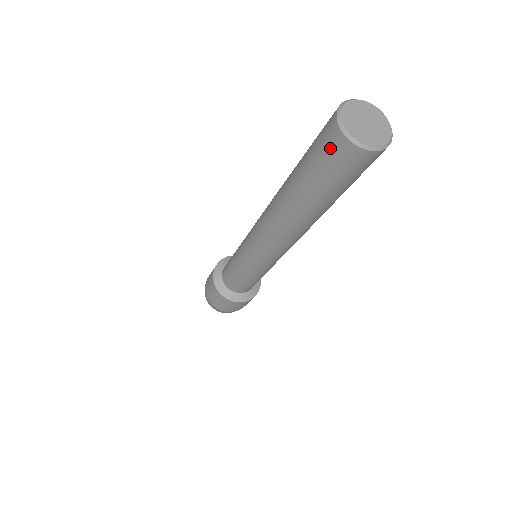
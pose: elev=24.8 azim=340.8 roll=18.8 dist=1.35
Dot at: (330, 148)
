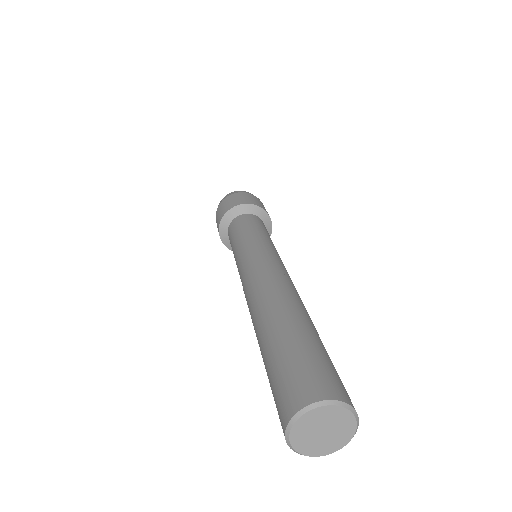
Dot at: occluded
